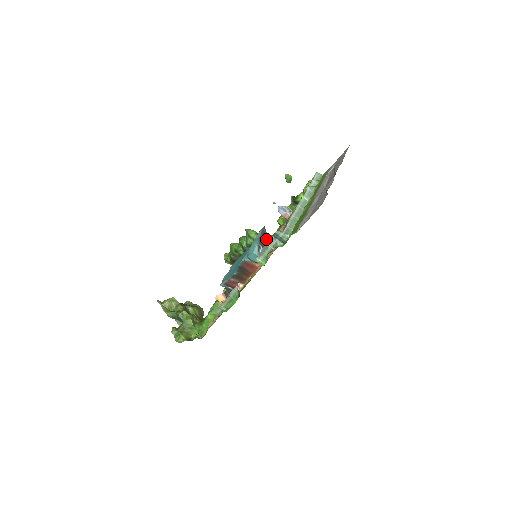
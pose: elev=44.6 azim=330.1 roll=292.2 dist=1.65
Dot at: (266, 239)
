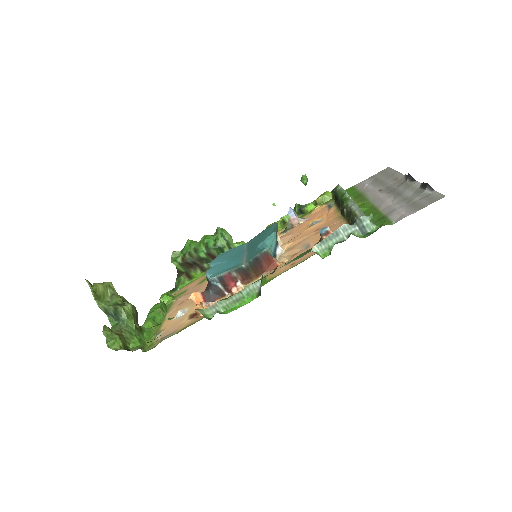
Dot at: occluded
